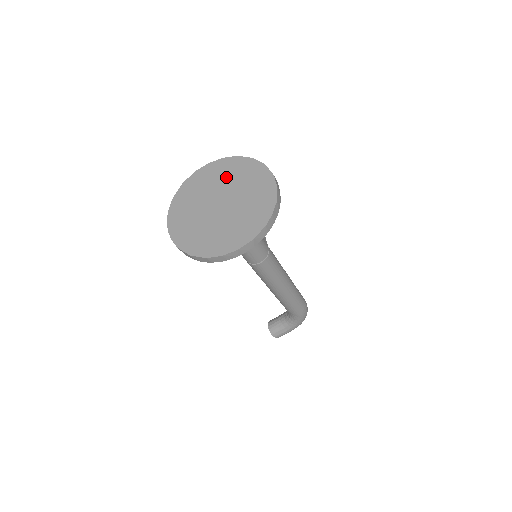
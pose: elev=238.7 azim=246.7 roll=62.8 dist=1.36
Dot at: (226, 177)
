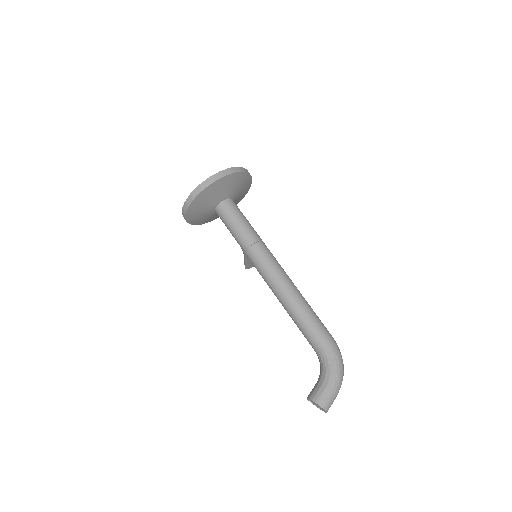
Dot at: occluded
